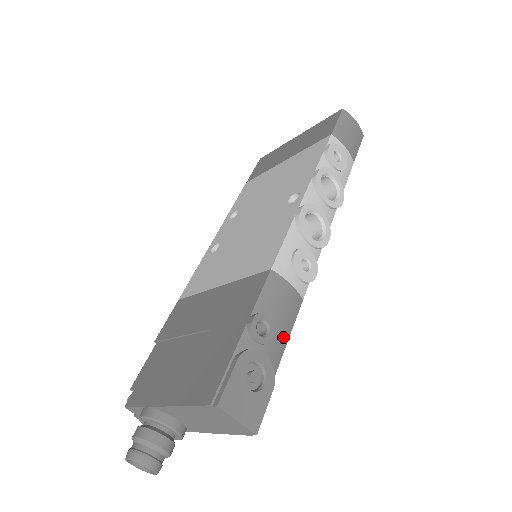
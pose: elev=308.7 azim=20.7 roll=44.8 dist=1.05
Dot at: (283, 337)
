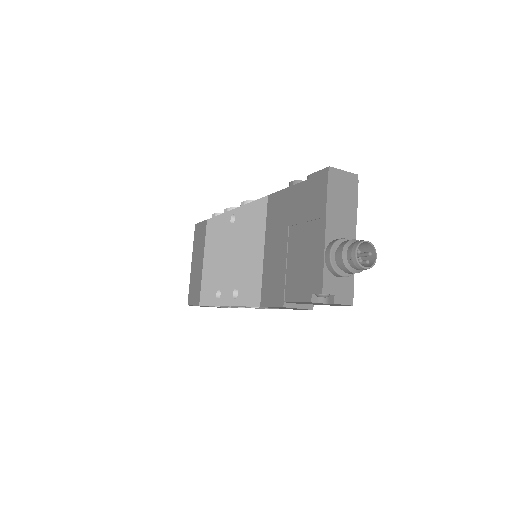
Dot at: occluded
